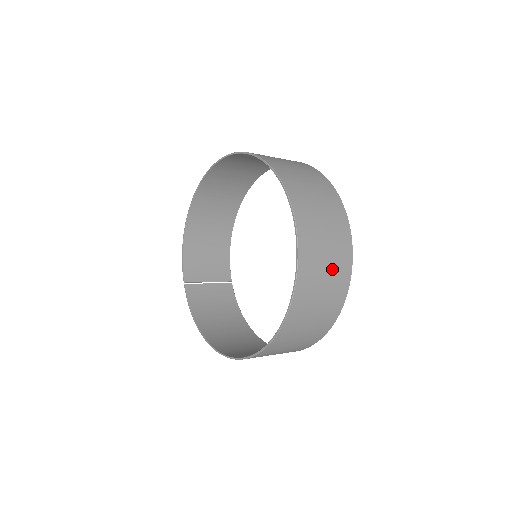
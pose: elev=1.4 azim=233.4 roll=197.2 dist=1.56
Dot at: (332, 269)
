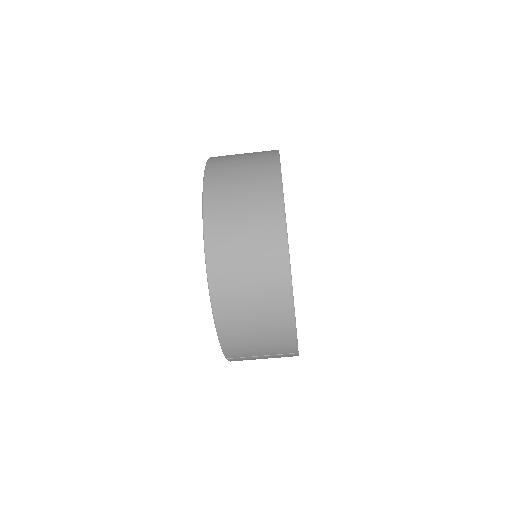
Dot at: occluded
